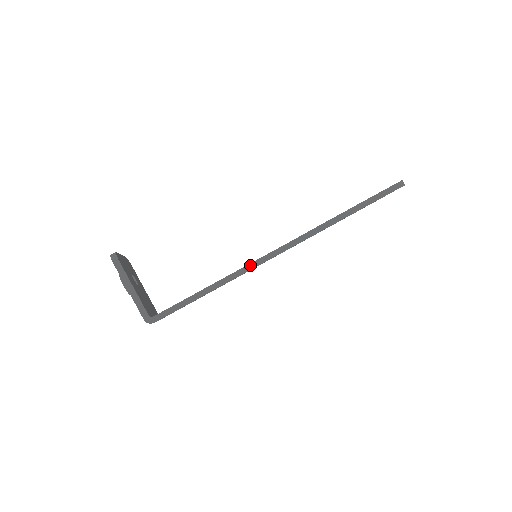
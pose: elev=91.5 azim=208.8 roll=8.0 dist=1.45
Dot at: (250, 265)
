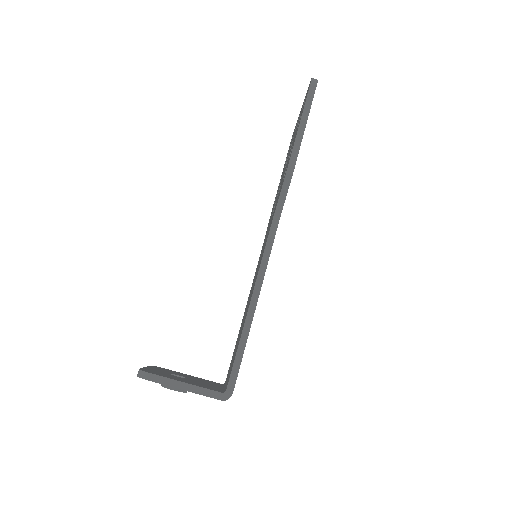
Dot at: (262, 266)
